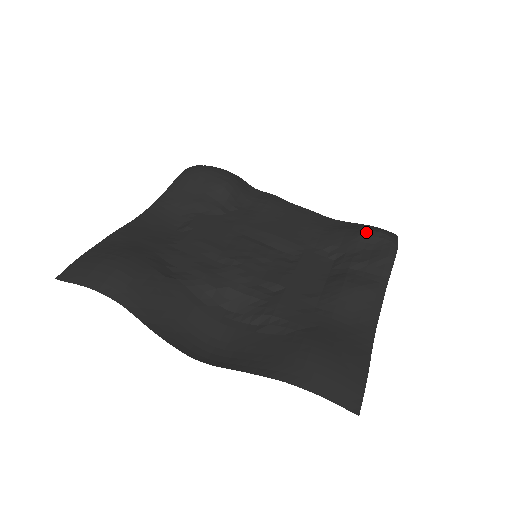
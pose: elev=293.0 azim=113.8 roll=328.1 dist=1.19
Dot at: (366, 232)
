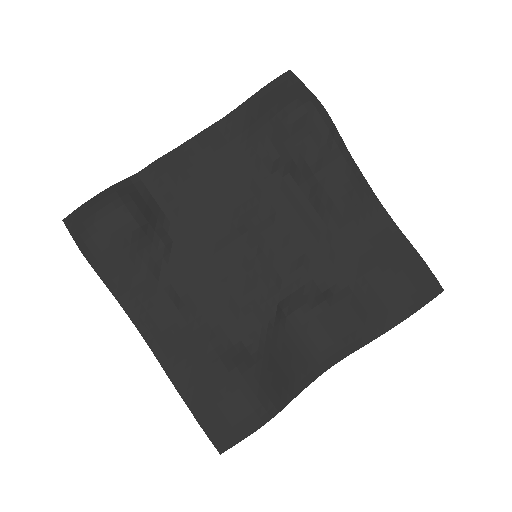
Dot at: (287, 121)
